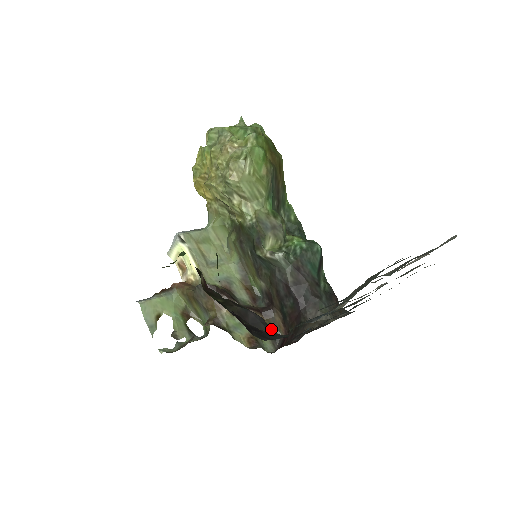
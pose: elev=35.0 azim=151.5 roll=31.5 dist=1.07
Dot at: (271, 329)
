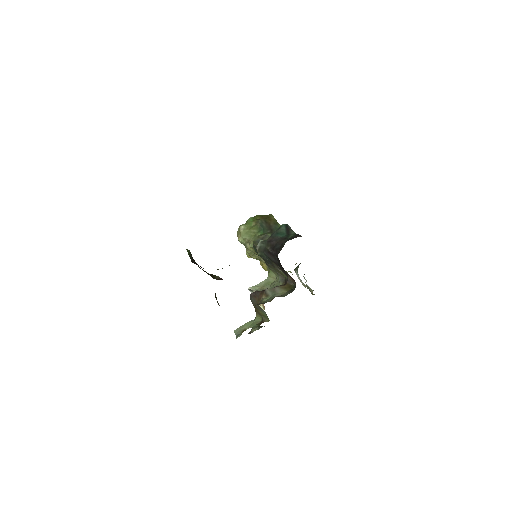
Dot at: occluded
